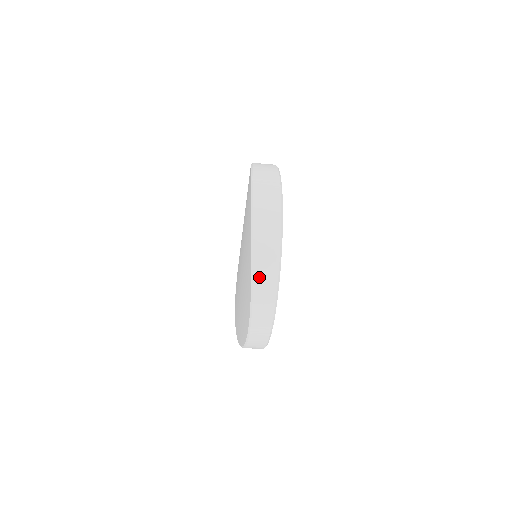
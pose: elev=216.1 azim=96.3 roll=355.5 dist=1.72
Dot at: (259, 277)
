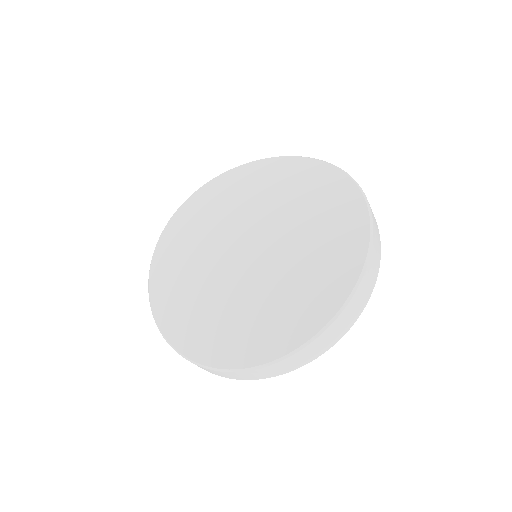
Dot at: (276, 366)
